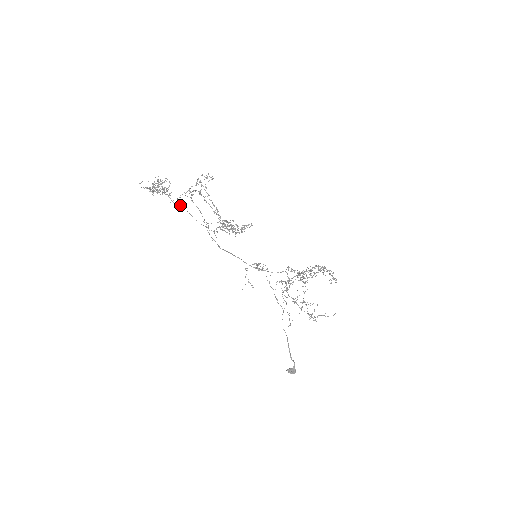
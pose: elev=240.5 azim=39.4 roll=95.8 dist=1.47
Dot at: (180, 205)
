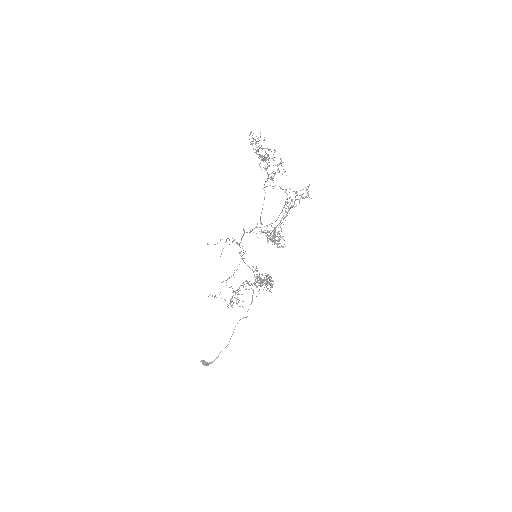
Dot at: occluded
